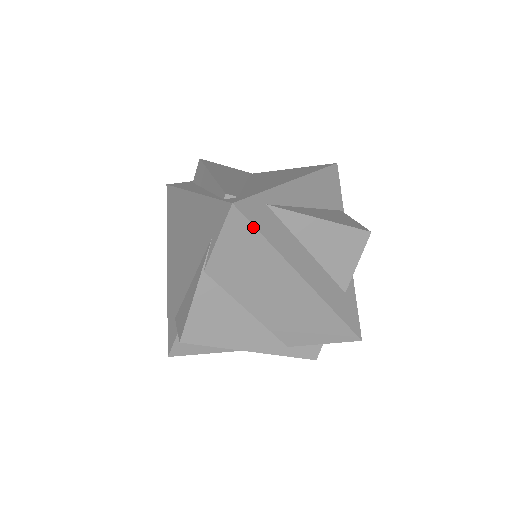
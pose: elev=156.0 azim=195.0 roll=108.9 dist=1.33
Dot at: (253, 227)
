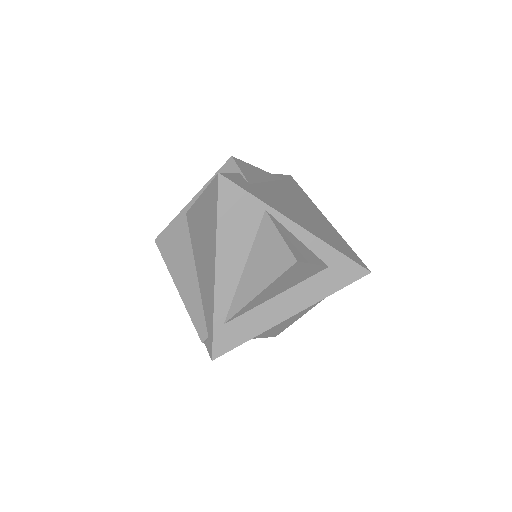
Dot at: occluded
